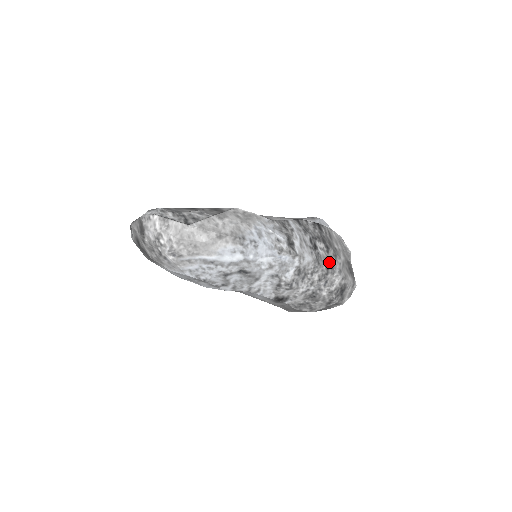
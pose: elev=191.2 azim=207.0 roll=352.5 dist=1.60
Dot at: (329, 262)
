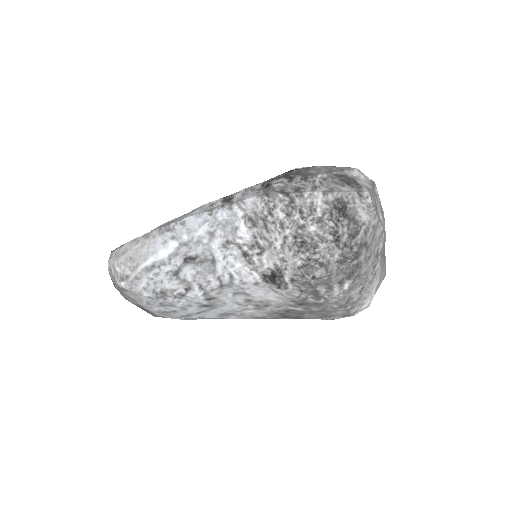
Dot at: (291, 188)
